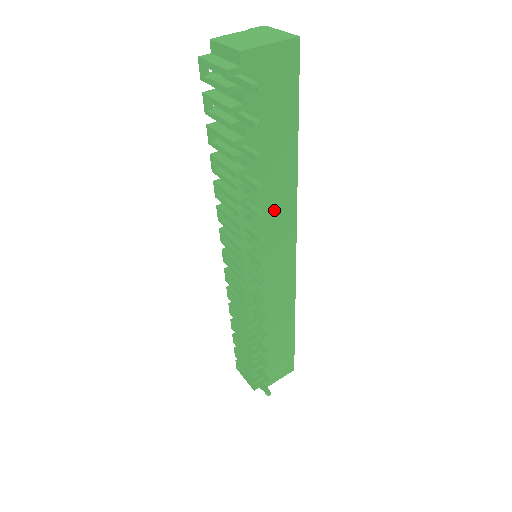
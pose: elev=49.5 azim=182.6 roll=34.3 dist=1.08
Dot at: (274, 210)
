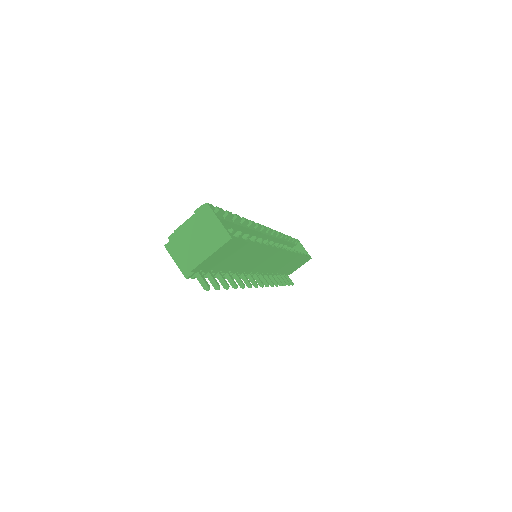
Dot at: (256, 261)
